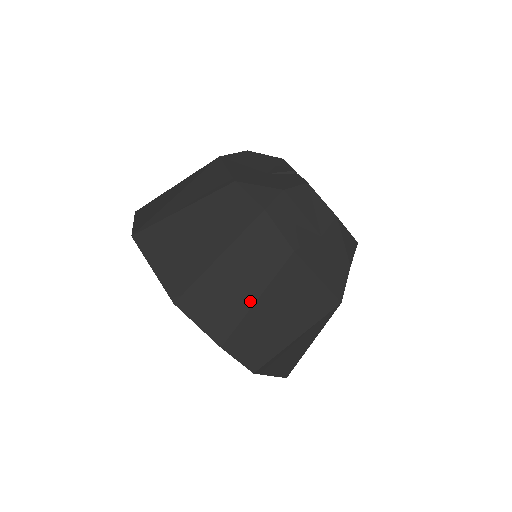
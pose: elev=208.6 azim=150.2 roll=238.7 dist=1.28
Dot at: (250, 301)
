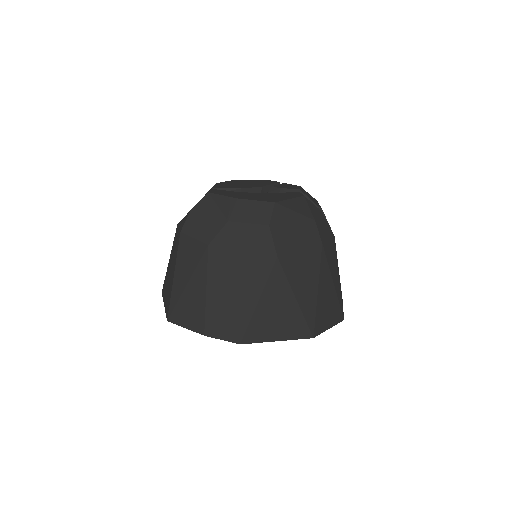
Dot at: (203, 295)
